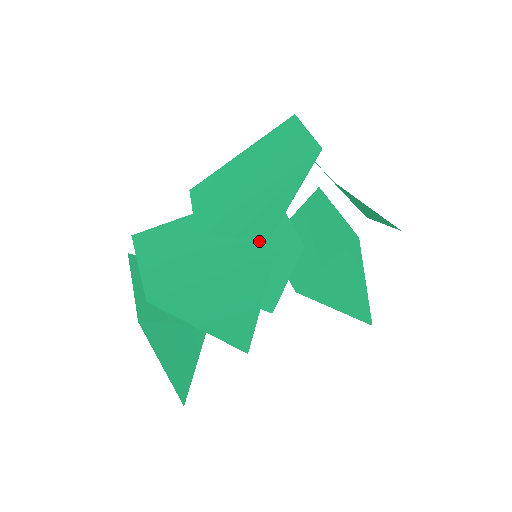
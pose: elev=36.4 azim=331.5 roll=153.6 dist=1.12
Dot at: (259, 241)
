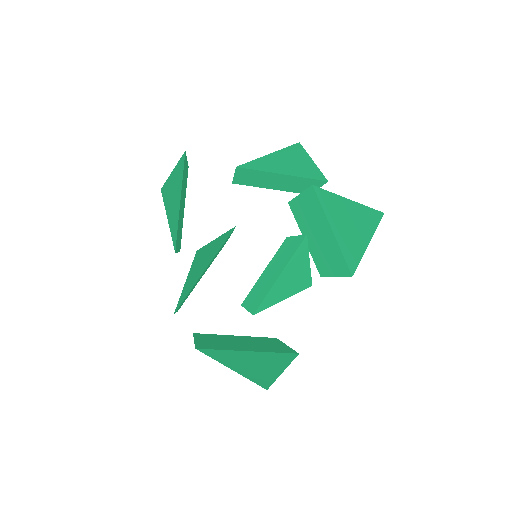
Dot at: occluded
